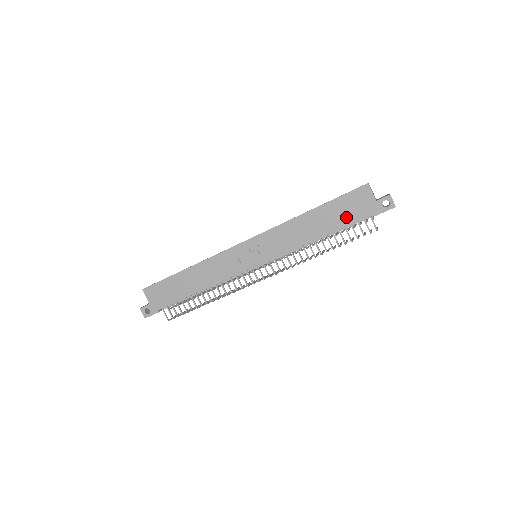
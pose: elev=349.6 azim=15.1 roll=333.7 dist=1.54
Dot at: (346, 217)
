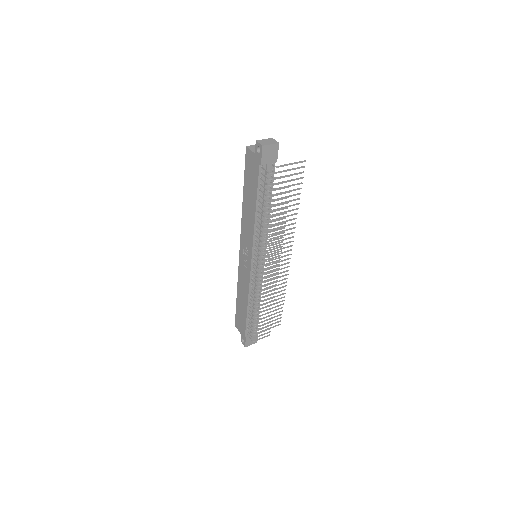
Dot at: (254, 182)
